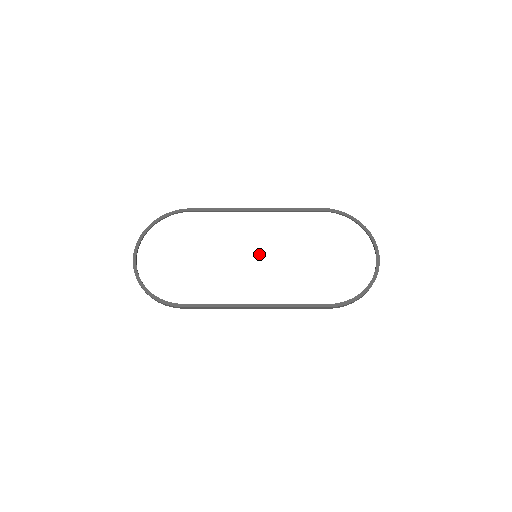
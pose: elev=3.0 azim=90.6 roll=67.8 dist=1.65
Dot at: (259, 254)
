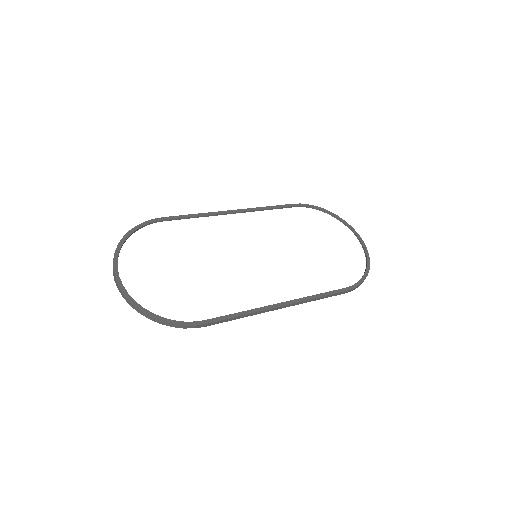
Dot at: (258, 253)
